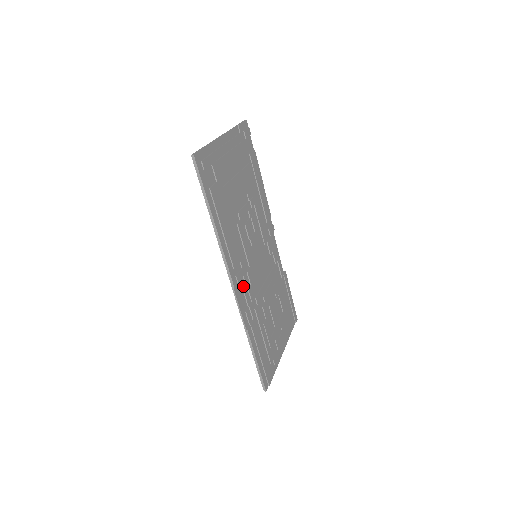
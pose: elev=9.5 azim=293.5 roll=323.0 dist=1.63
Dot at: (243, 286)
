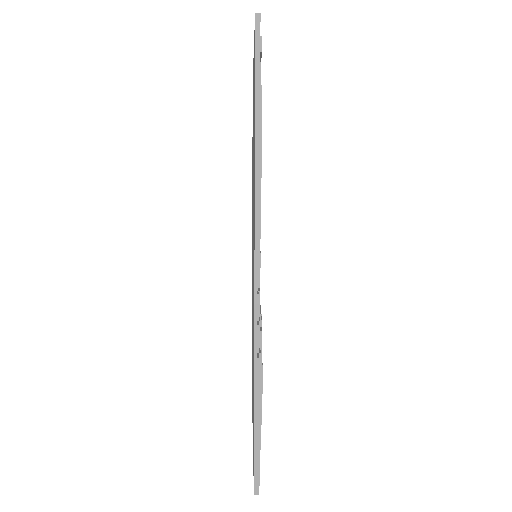
Dot at: occluded
